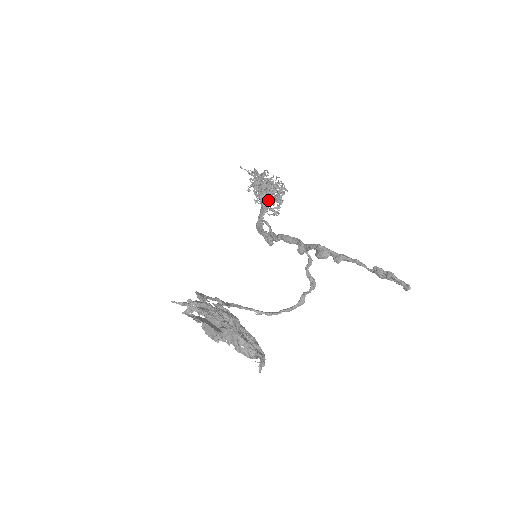
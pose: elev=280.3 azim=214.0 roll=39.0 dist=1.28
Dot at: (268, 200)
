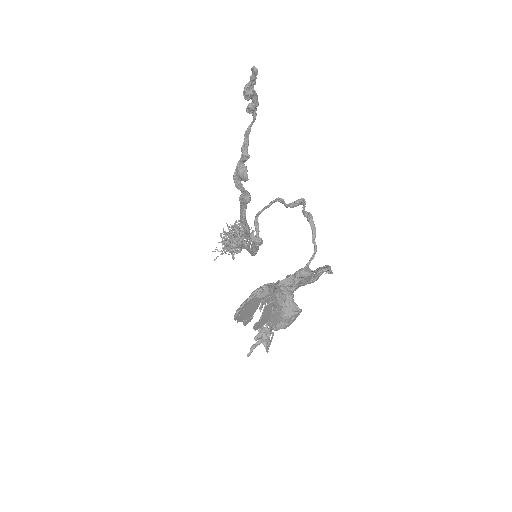
Dot at: occluded
